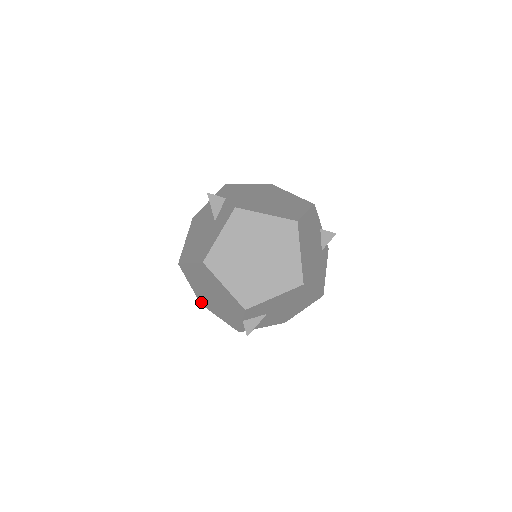
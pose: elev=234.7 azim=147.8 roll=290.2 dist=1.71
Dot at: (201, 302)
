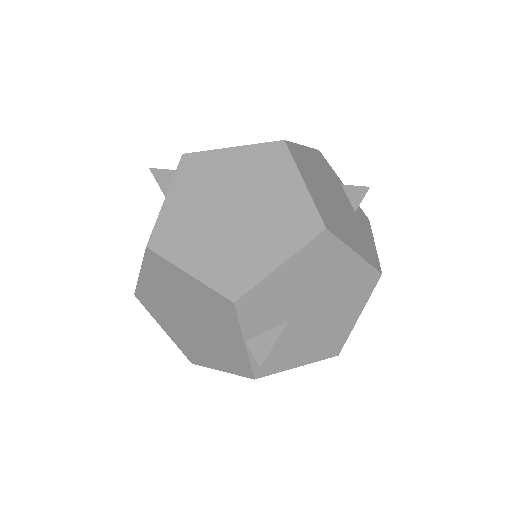
Dot at: (189, 357)
